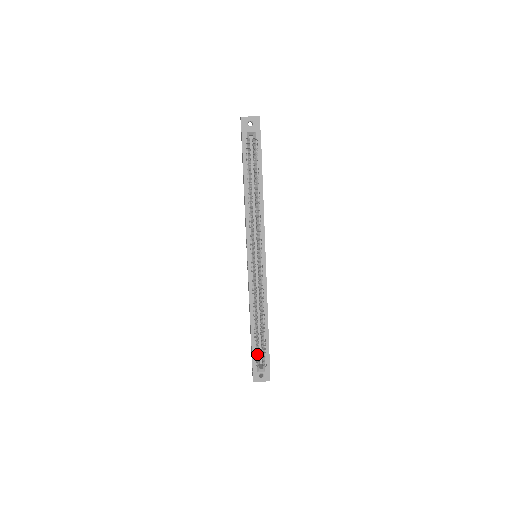
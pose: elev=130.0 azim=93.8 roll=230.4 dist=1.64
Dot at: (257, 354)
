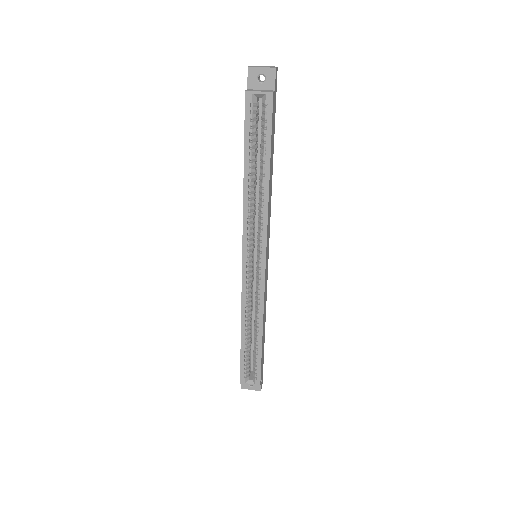
Dot at: (247, 365)
